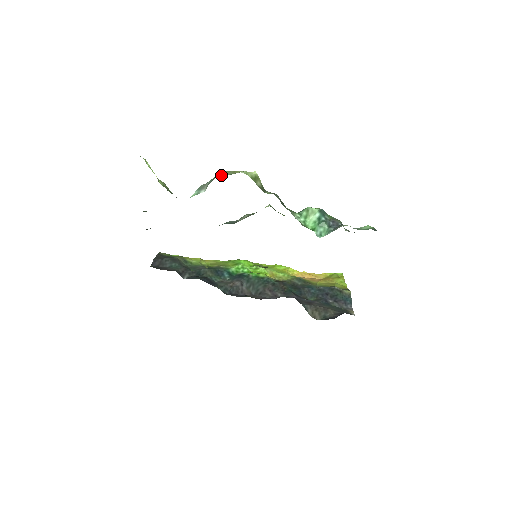
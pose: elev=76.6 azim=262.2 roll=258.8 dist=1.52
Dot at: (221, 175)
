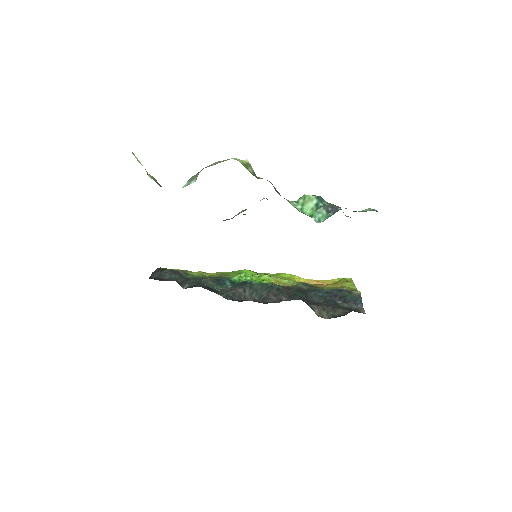
Dot at: (211, 165)
